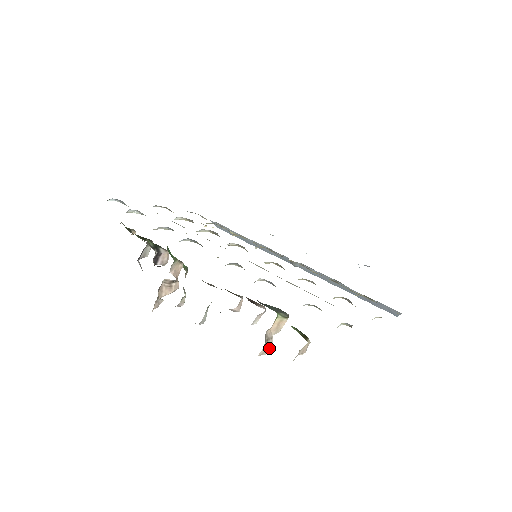
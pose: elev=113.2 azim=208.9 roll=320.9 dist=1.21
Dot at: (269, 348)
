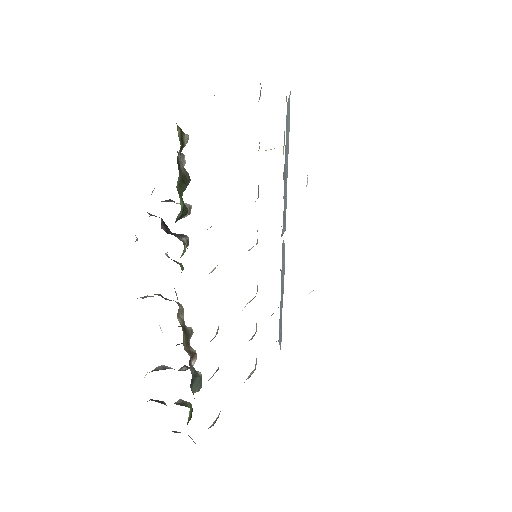
Dot at: occluded
